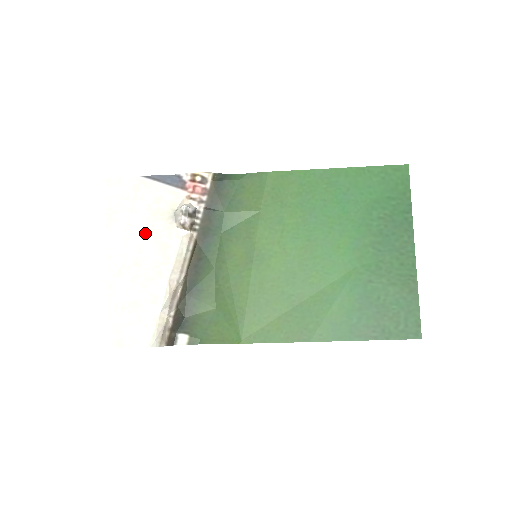
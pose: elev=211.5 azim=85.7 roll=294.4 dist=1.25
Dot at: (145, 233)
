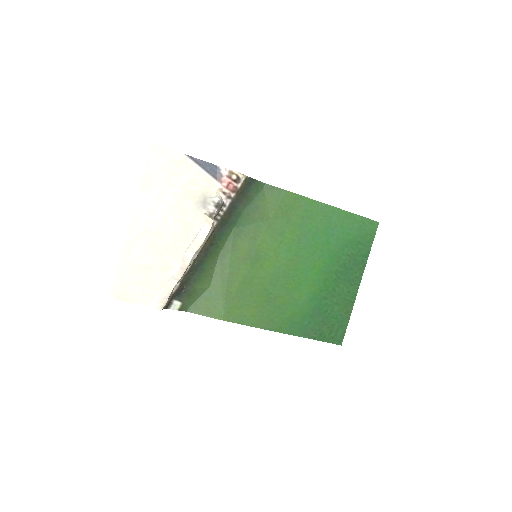
Dot at: (174, 208)
